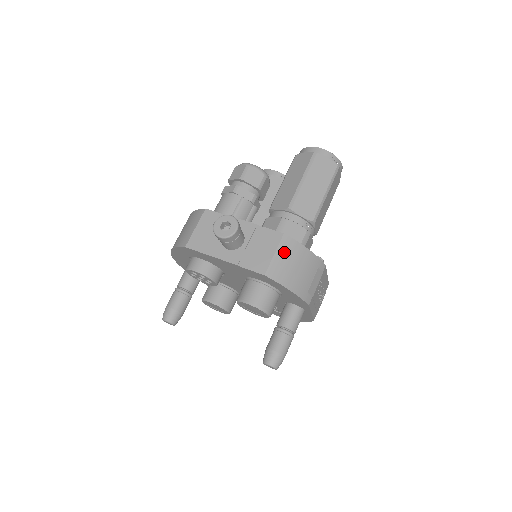
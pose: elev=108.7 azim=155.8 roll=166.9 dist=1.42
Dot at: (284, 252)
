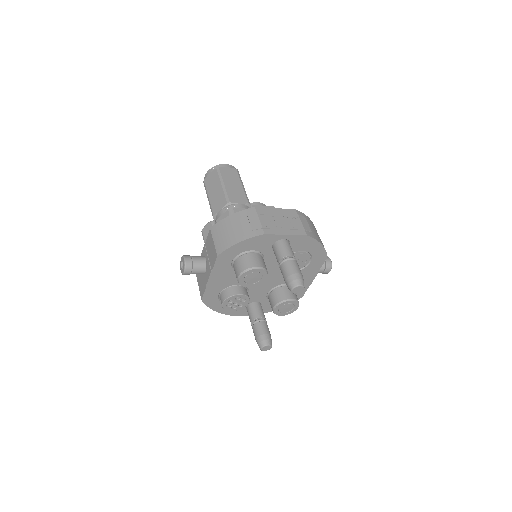
Dot at: (217, 234)
